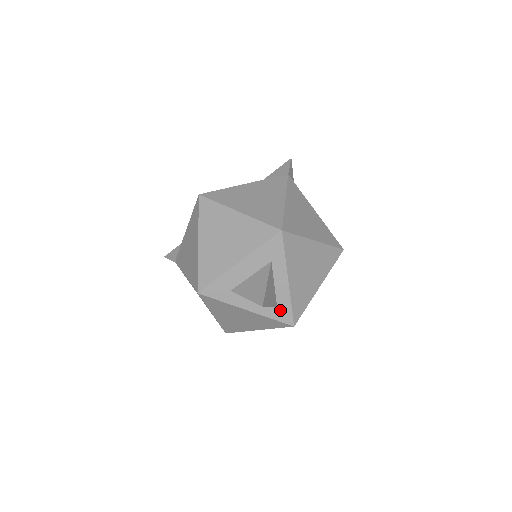
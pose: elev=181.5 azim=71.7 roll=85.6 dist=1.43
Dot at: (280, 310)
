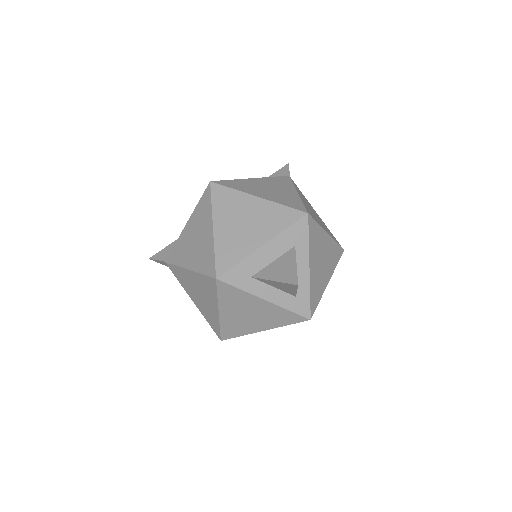
Dot at: (298, 301)
